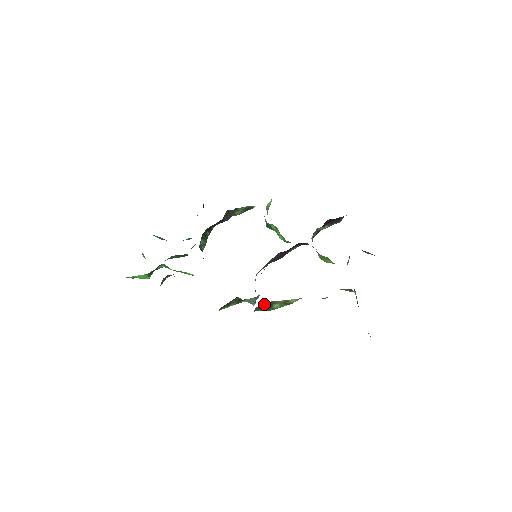
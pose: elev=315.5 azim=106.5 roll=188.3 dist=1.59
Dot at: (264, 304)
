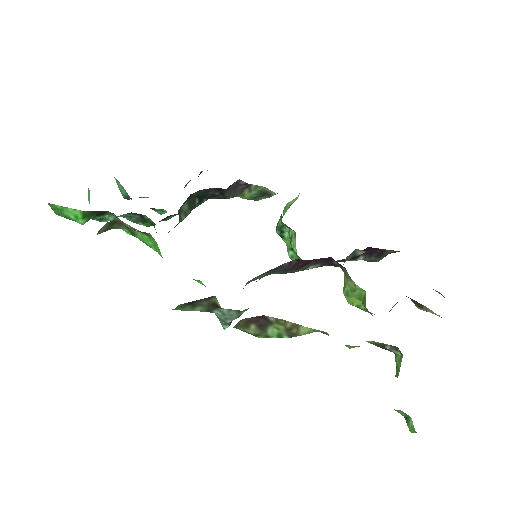
Dot at: (257, 319)
